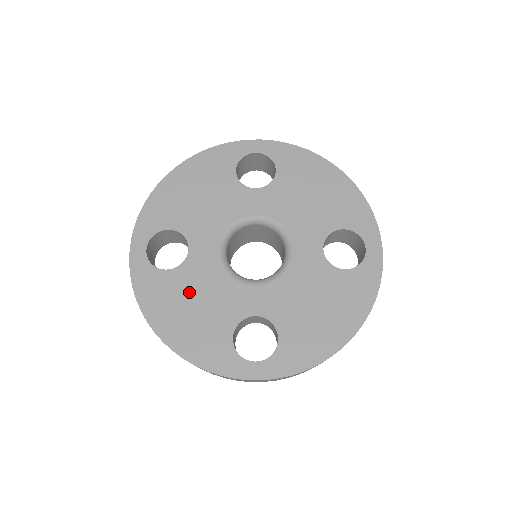
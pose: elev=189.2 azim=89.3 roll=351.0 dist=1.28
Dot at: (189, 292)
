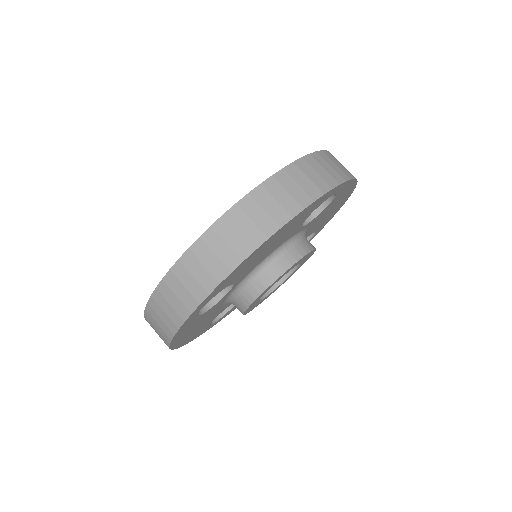
Dot at: occluded
